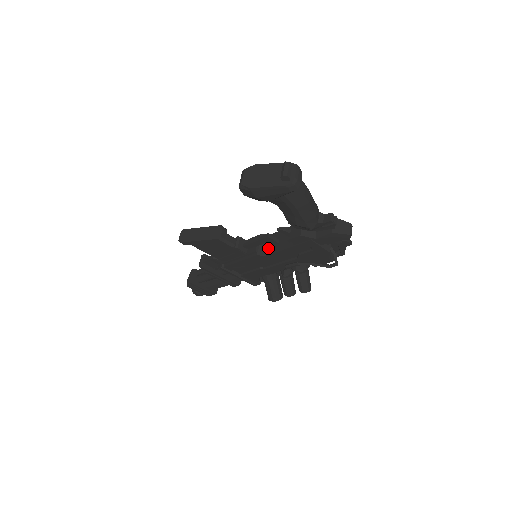
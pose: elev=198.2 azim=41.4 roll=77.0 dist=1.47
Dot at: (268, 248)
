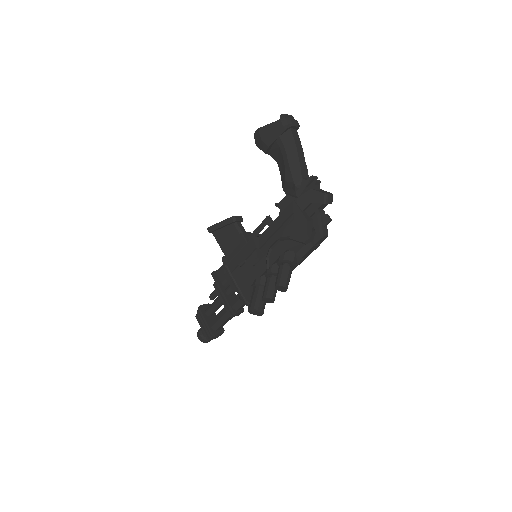
Dot at: occluded
